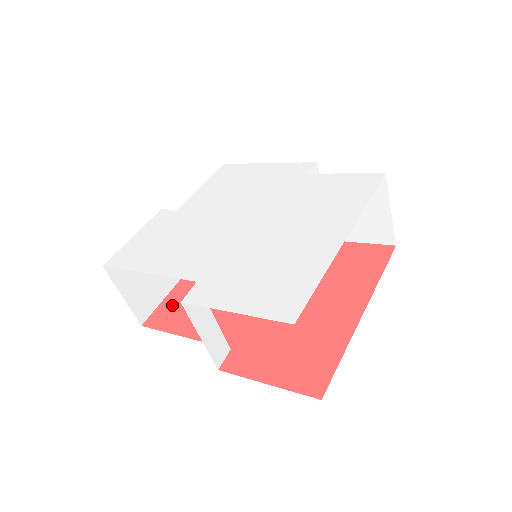
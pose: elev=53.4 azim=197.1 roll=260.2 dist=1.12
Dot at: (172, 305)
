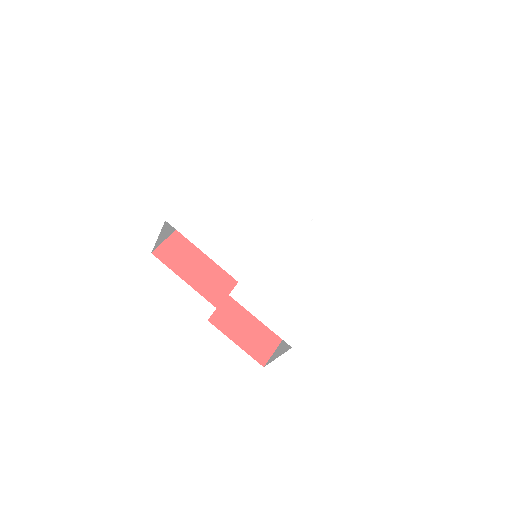
Dot at: (176, 246)
